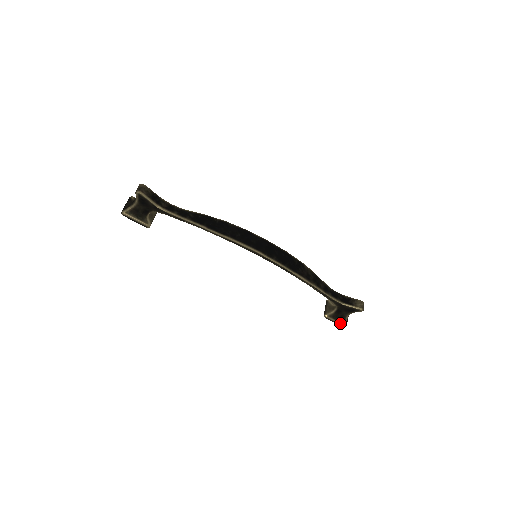
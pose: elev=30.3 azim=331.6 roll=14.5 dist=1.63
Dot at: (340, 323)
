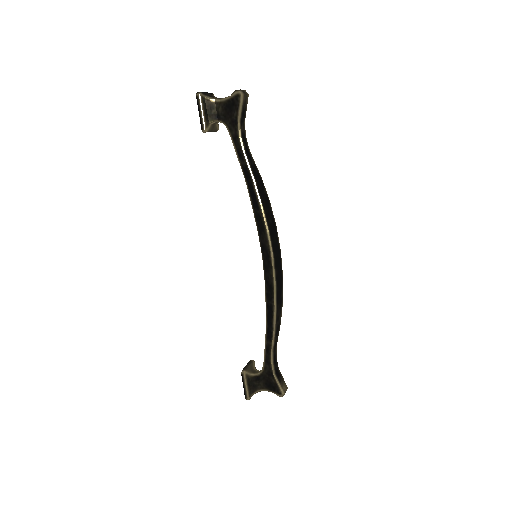
Dot at: (248, 391)
